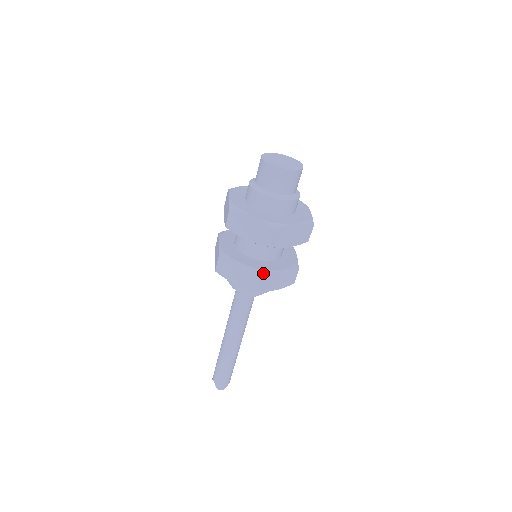
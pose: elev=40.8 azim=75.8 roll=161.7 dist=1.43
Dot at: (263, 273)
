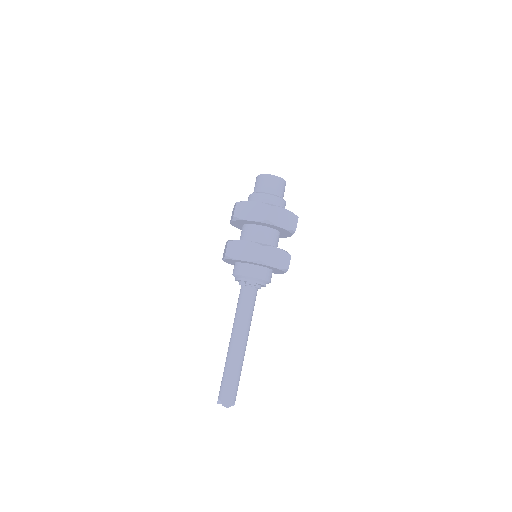
Dot at: (264, 245)
